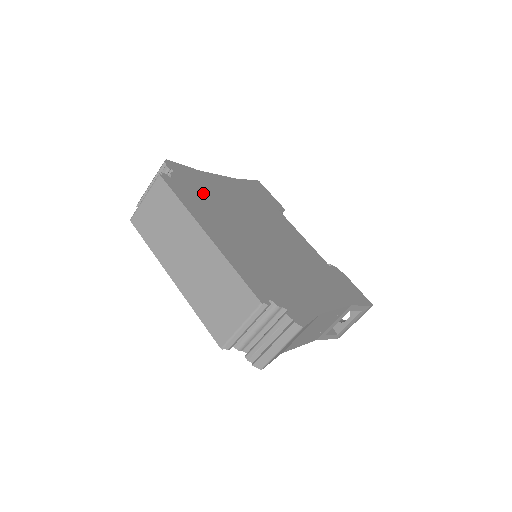
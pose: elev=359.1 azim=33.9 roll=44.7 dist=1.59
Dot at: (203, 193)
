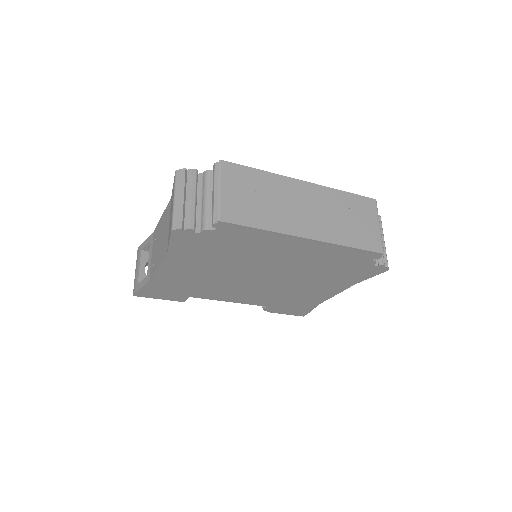
Dot at: occluded
